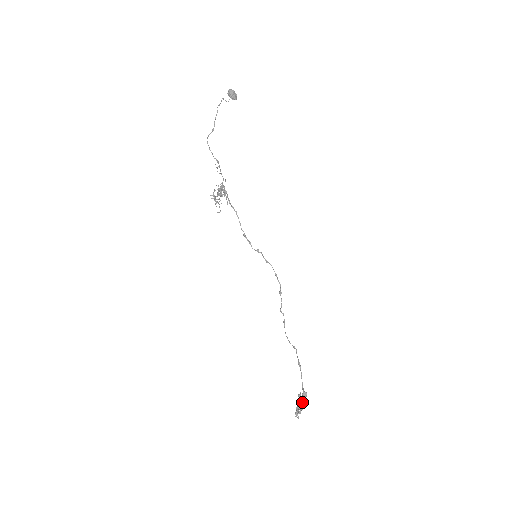
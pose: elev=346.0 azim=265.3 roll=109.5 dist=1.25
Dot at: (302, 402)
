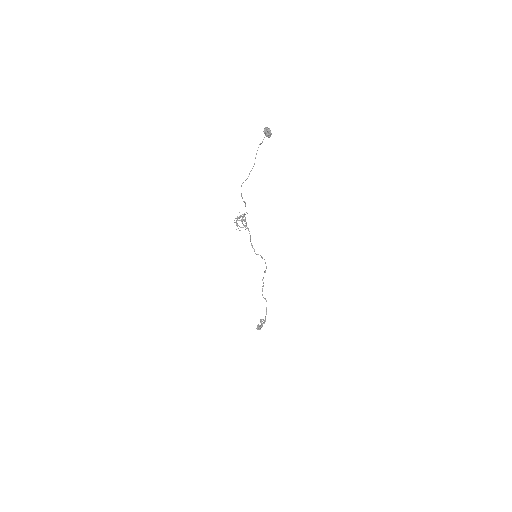
Dot at: (262, 325)
